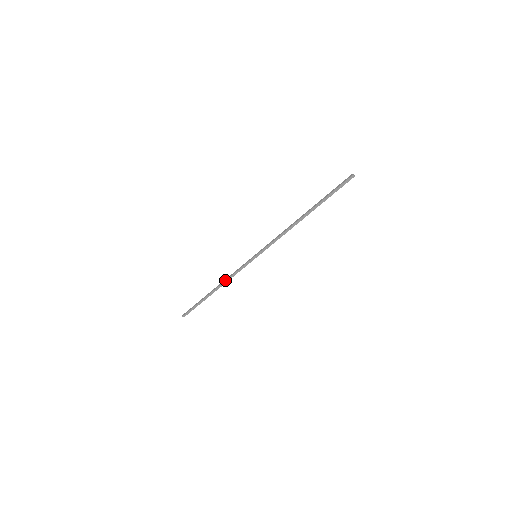
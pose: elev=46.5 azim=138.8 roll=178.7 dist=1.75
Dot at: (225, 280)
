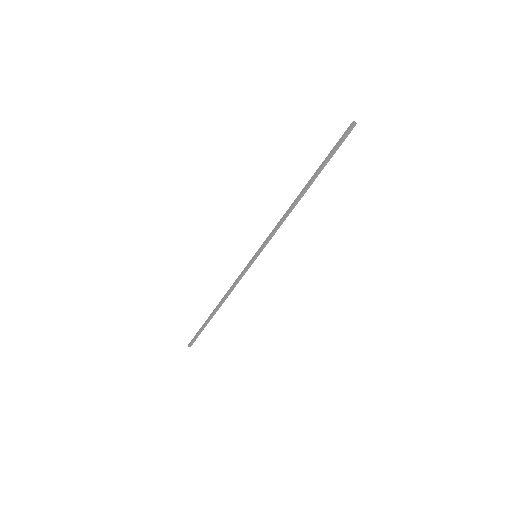
Dot at: (226, 294)
